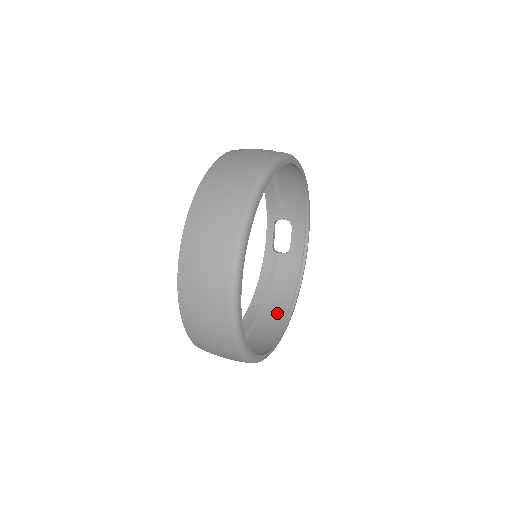
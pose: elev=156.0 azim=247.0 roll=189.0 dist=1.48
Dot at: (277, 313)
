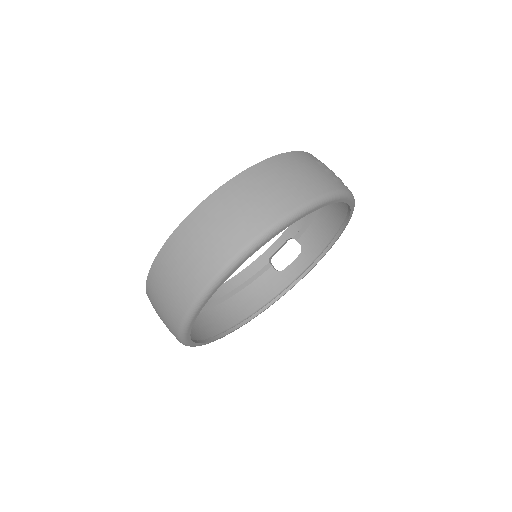
Dot at: (231, 314)
